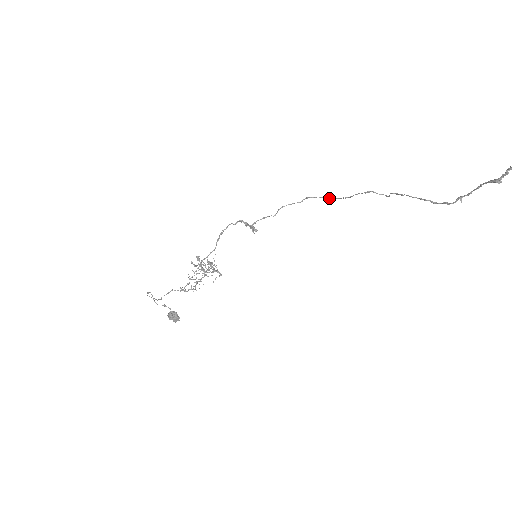
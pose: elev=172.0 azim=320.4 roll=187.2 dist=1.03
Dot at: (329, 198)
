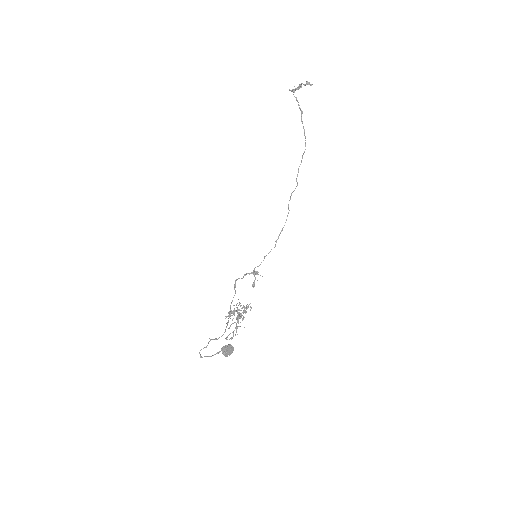
Dot at: occluded
